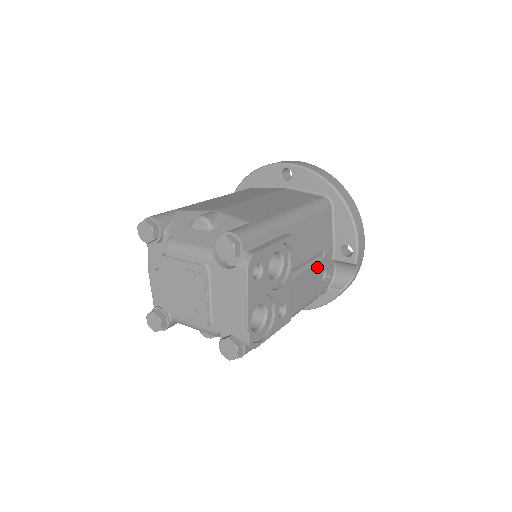
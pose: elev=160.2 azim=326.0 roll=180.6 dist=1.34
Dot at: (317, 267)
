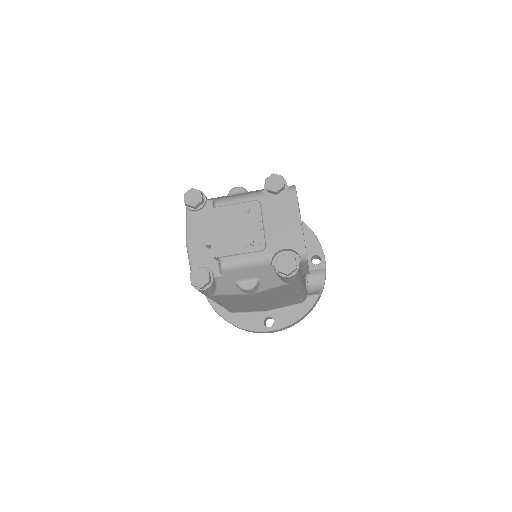
Dot at: occluded
